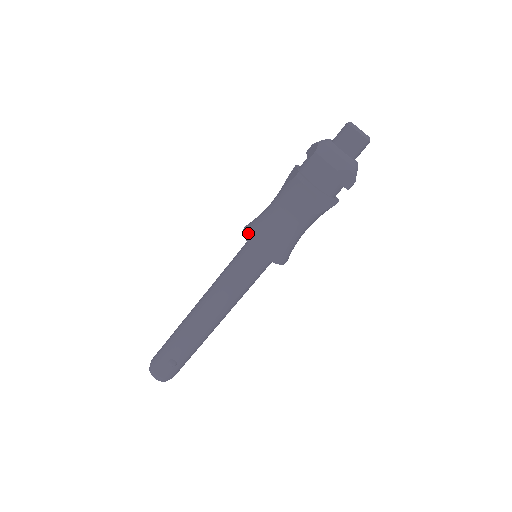
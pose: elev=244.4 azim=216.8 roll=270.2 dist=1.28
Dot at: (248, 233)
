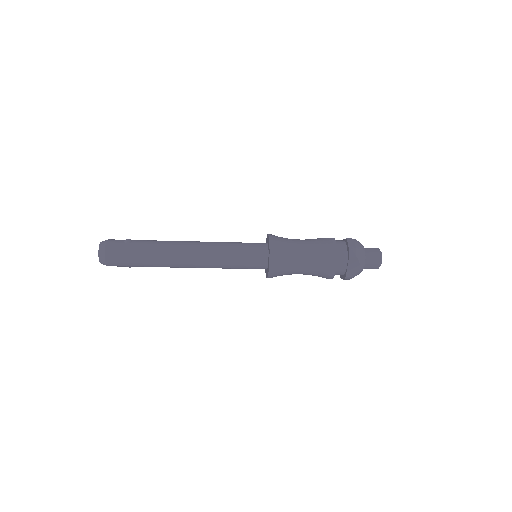
Dot at: (273, 275)
